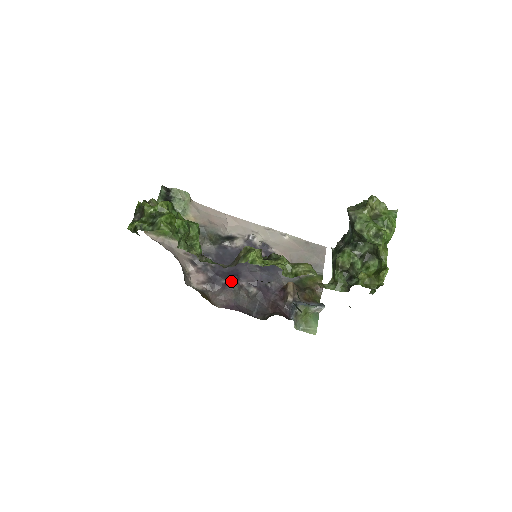
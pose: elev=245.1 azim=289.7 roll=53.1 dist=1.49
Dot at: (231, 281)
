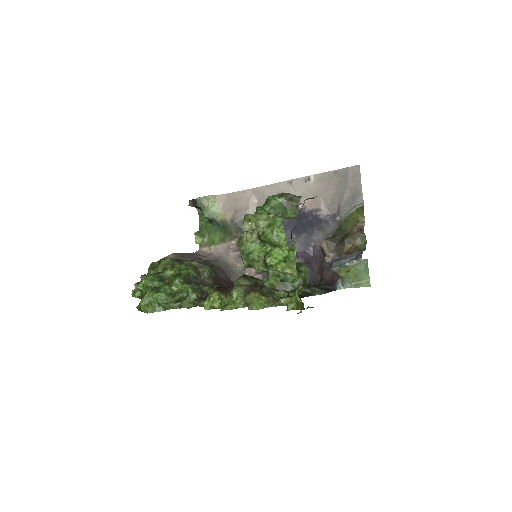
Dot at: occluded
